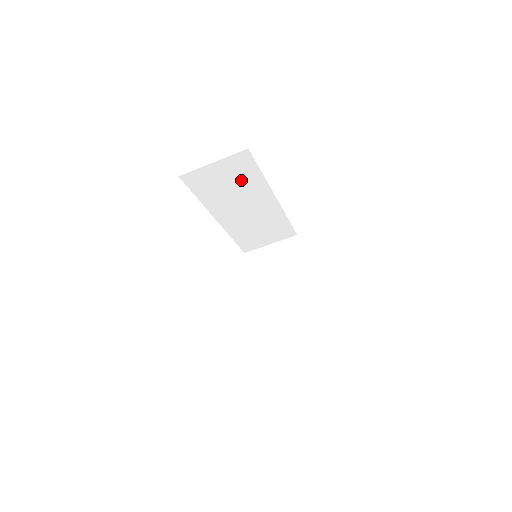
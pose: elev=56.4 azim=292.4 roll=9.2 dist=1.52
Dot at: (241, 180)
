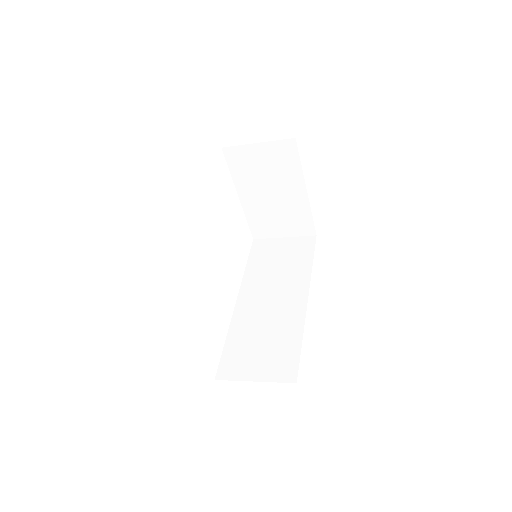
Dot at: occluded
